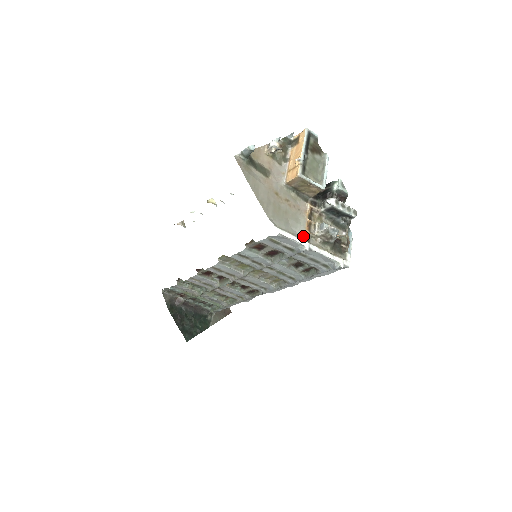
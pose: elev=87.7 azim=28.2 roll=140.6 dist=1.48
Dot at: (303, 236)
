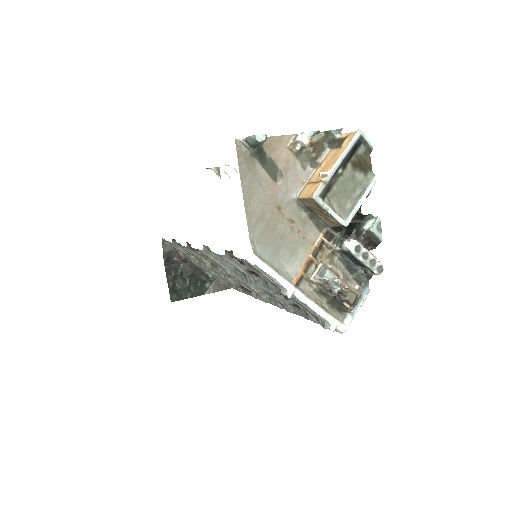
Dot at: (293, 276)
